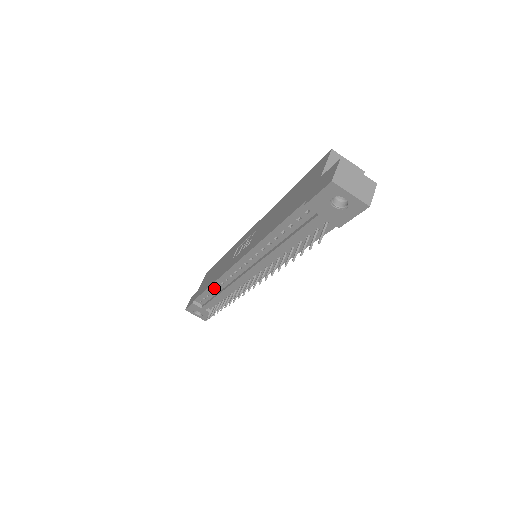
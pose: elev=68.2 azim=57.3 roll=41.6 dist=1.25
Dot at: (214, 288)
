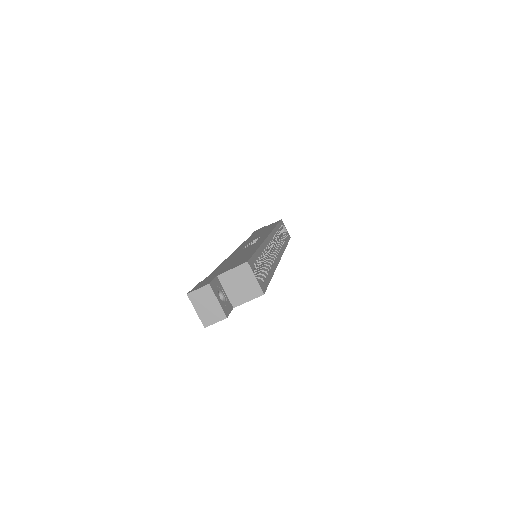
Dot at: occluded
